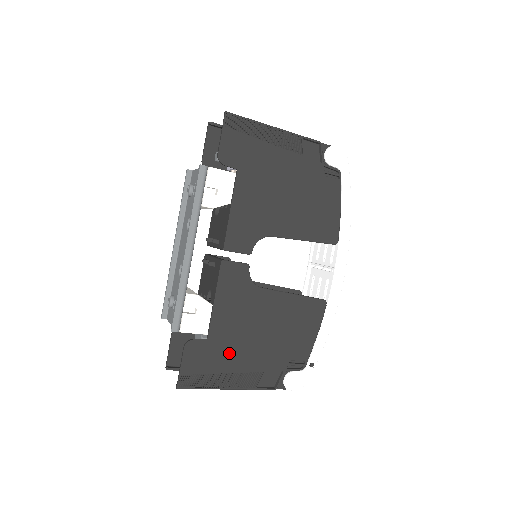
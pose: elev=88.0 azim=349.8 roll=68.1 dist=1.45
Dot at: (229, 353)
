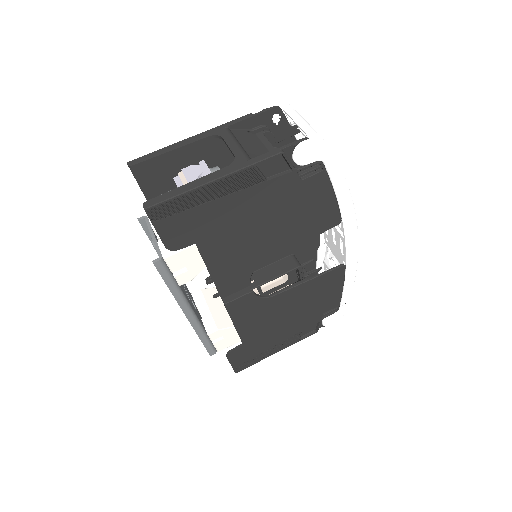
Dot at: (266, 340)
